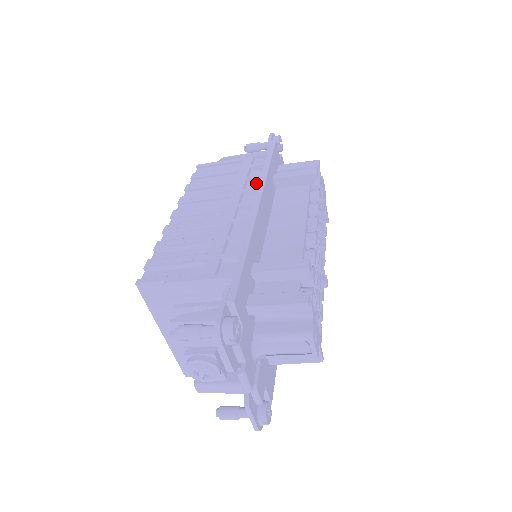
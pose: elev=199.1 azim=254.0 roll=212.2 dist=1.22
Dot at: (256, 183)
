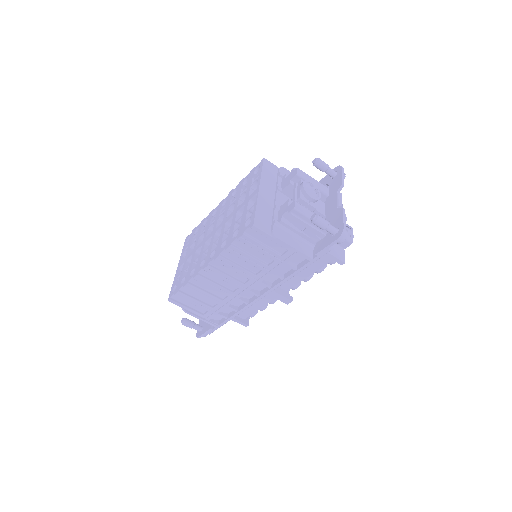
Dot at: occluded
